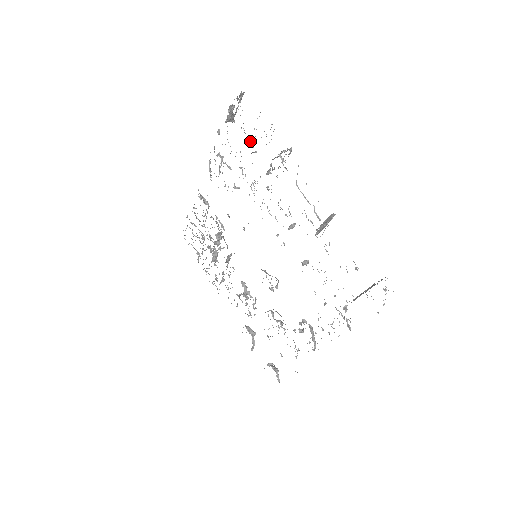
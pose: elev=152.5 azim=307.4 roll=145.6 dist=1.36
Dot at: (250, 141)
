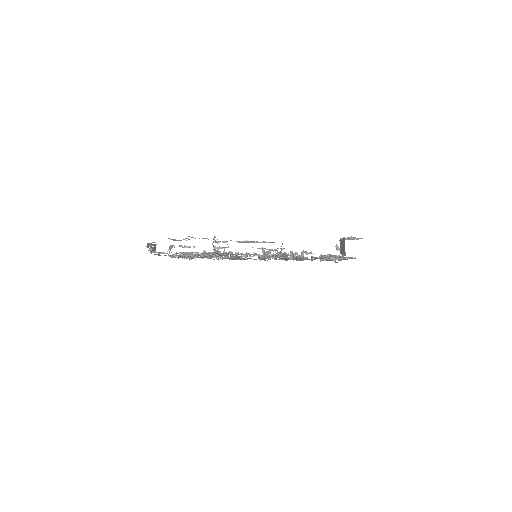
Dot at: (183, 247)
